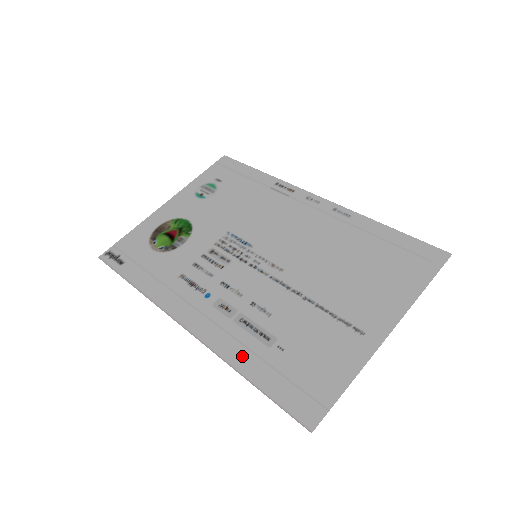
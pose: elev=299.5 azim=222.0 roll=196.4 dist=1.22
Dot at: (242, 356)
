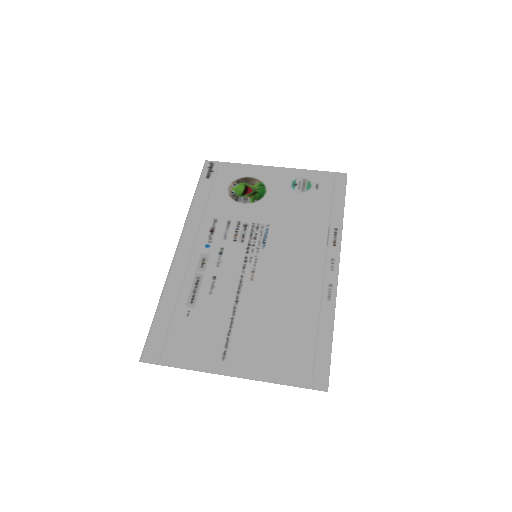
Dot at: (172, 294)
